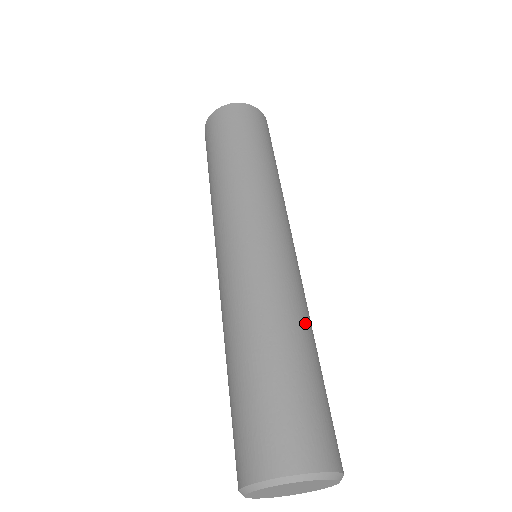
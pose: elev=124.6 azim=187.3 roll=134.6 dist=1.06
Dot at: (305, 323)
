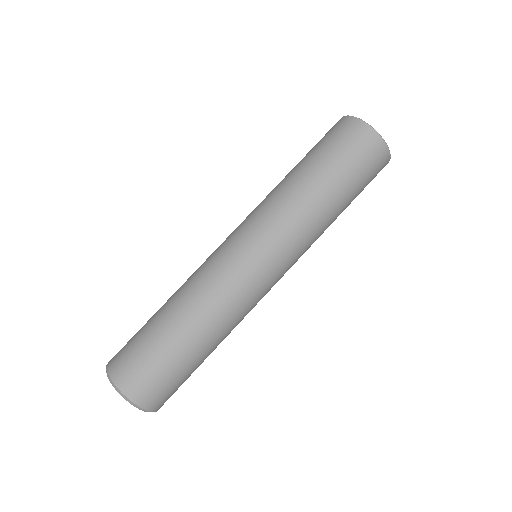
Dot at: (199, 314)
